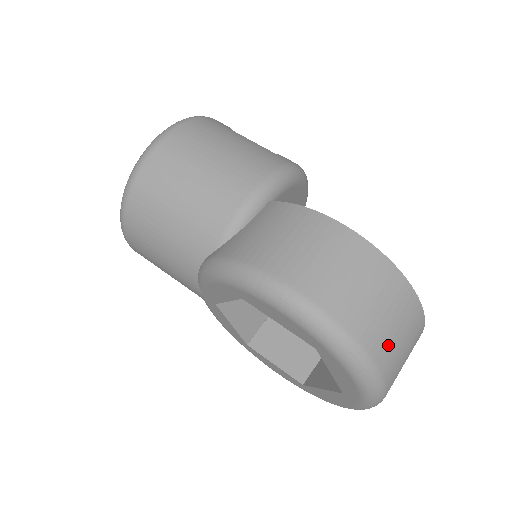
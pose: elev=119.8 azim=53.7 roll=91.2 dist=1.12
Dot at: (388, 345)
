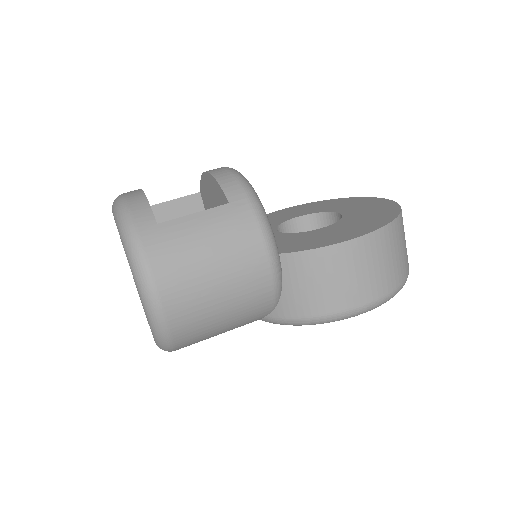
Dot at: occluded
